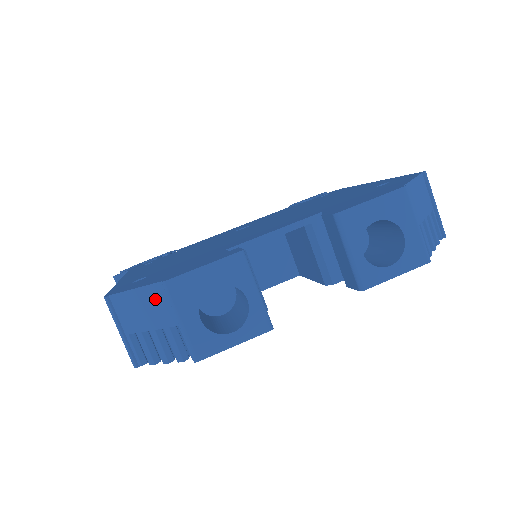
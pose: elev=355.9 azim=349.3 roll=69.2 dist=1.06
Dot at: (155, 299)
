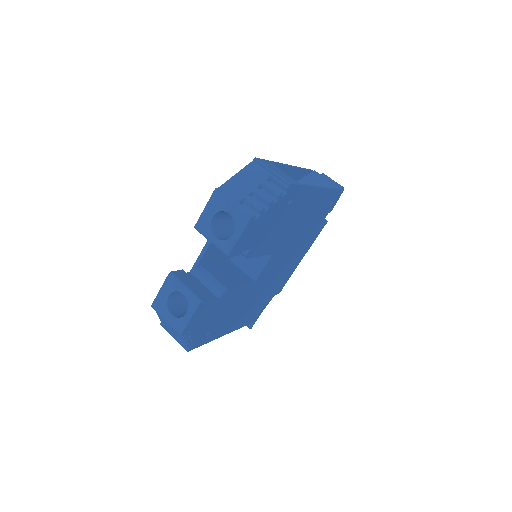
Dot at: occluded
